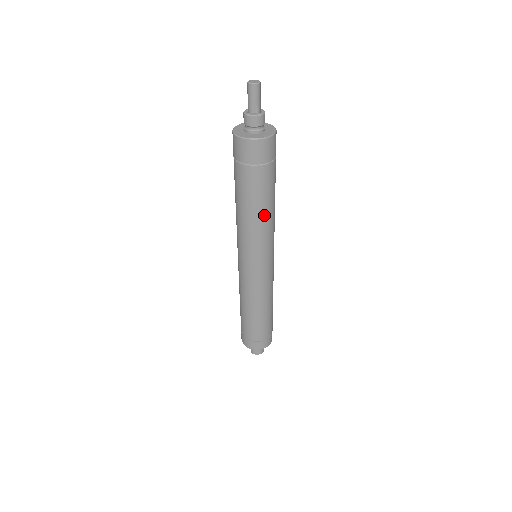
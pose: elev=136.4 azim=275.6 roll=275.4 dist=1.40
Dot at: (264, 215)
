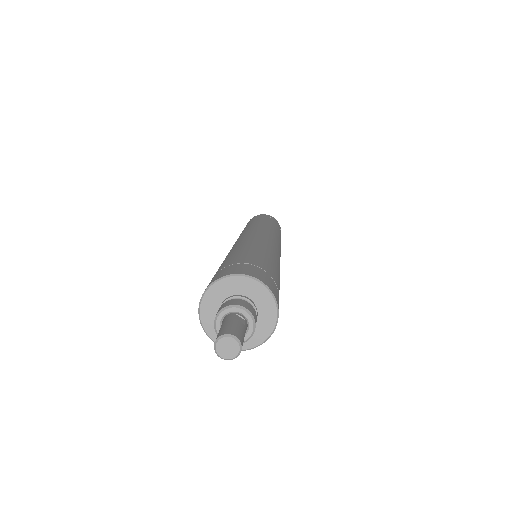
Dot at: occluded
